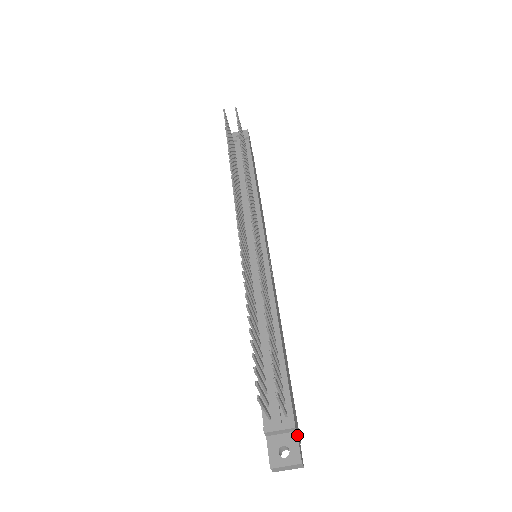
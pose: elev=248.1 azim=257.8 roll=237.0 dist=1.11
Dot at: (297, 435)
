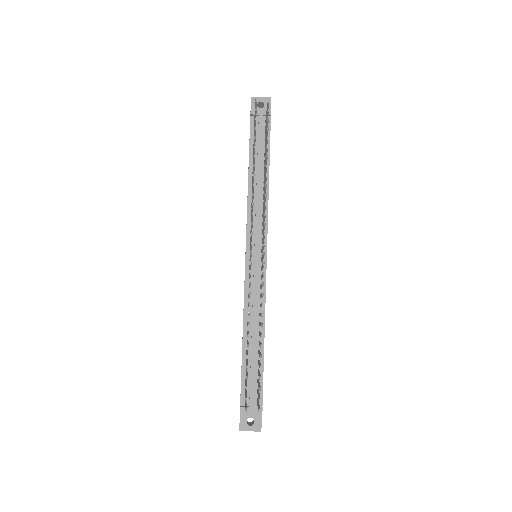
Dot at: occluded
